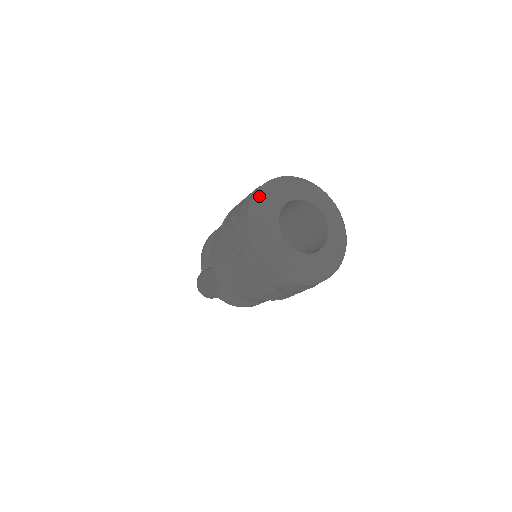
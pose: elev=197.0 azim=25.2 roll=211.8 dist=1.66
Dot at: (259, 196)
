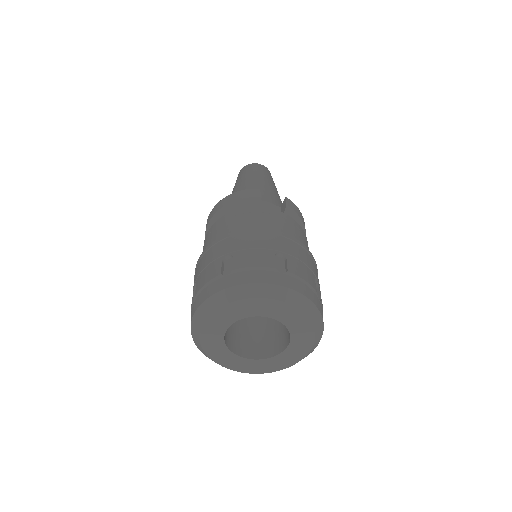
Dot at: (197, 343)
